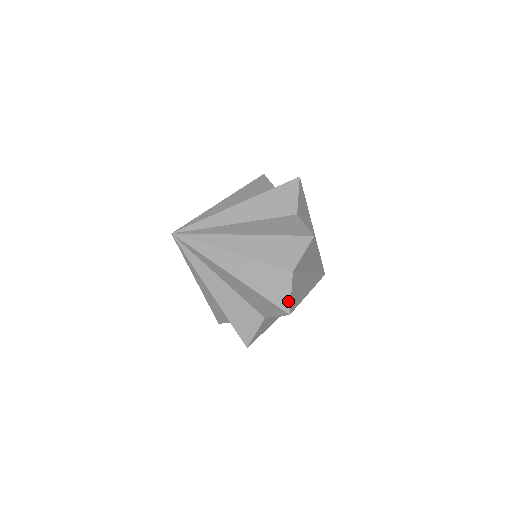
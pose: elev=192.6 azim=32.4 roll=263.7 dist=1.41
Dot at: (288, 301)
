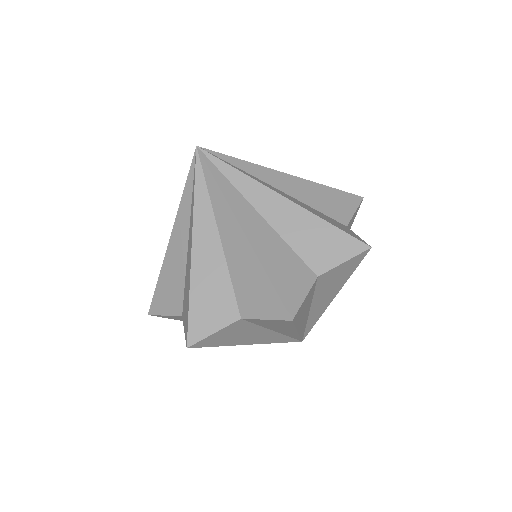
Dot at: (298, 304)
